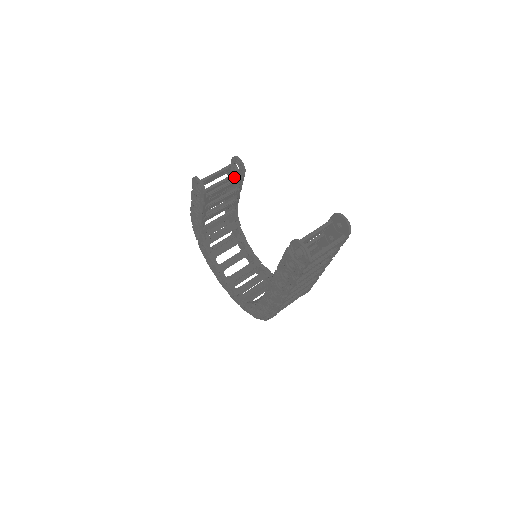
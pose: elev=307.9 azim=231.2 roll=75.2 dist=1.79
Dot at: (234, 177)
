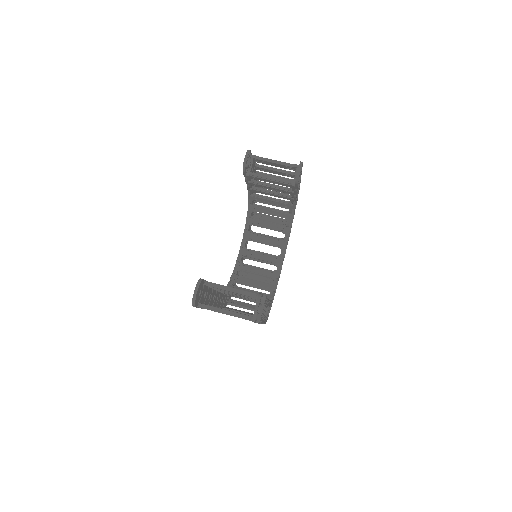
Dot at: occluded
